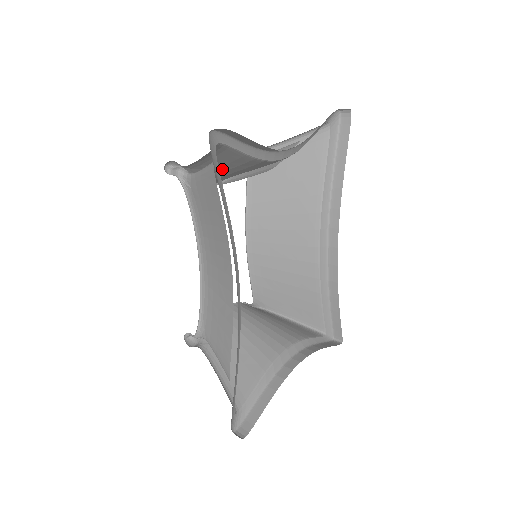
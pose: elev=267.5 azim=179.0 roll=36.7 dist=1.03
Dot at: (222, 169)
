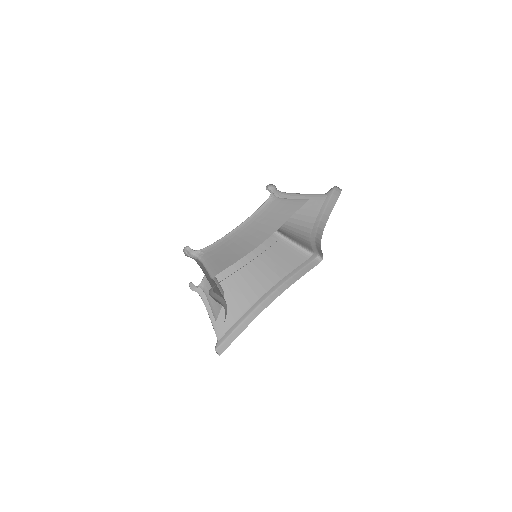
Dot at: occluded
